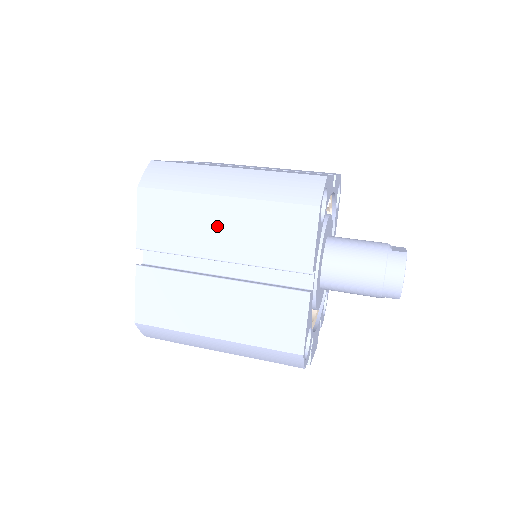
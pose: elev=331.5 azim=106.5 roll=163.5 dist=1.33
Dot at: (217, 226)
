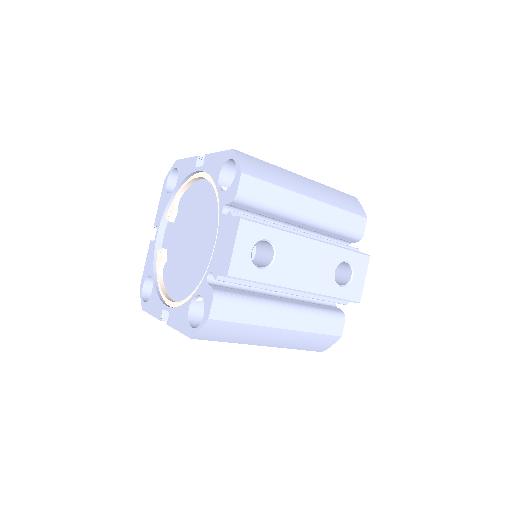
Dot at: occluded
